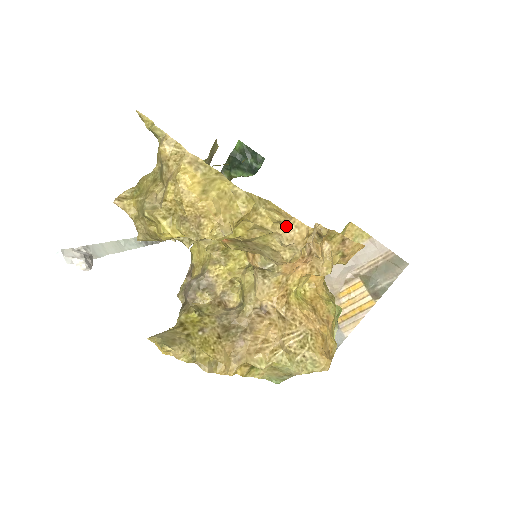
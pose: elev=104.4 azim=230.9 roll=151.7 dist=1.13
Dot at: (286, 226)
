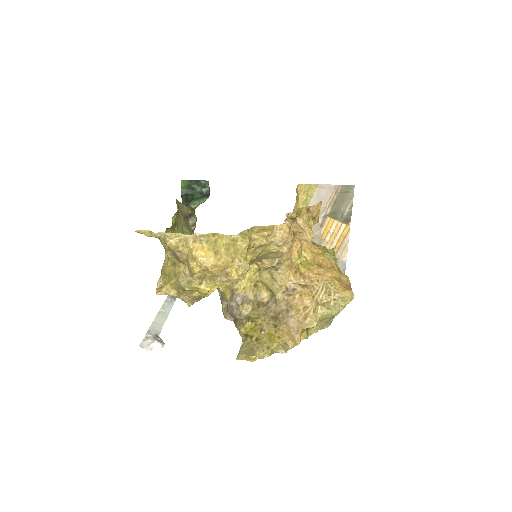
Dot at: (274, 234)
